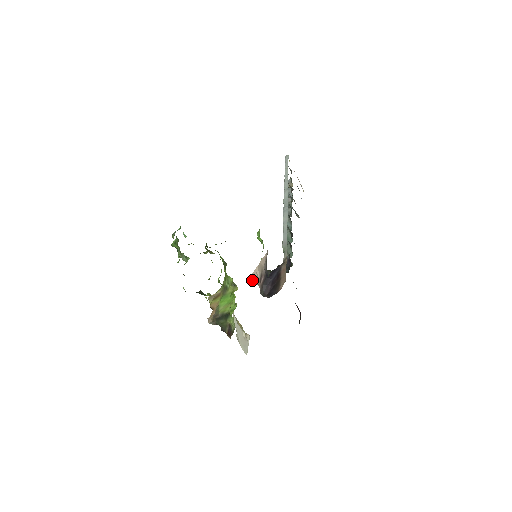
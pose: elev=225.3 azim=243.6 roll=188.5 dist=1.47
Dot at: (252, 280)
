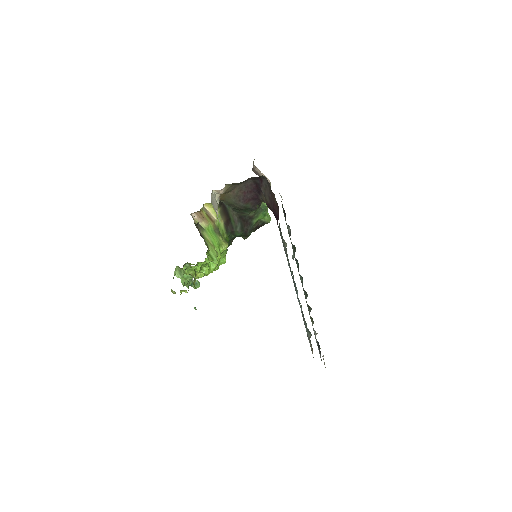
Dot at: occluded
